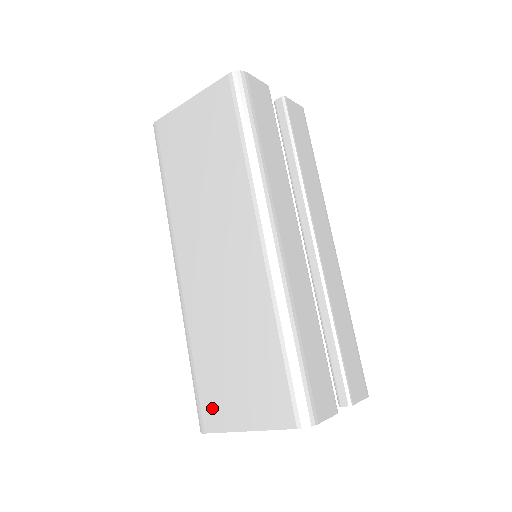
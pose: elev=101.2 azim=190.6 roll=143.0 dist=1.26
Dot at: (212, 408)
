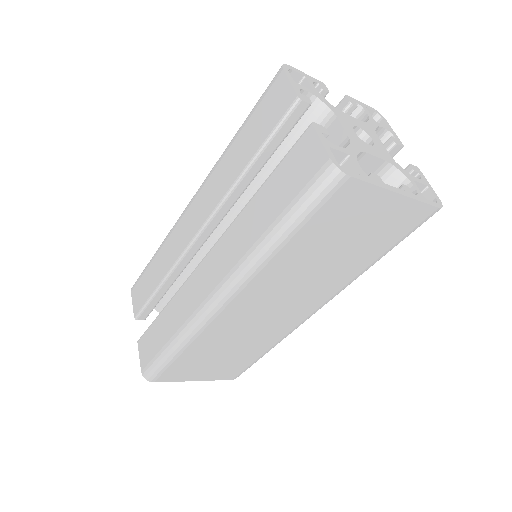
Dot at: (175, 374)
